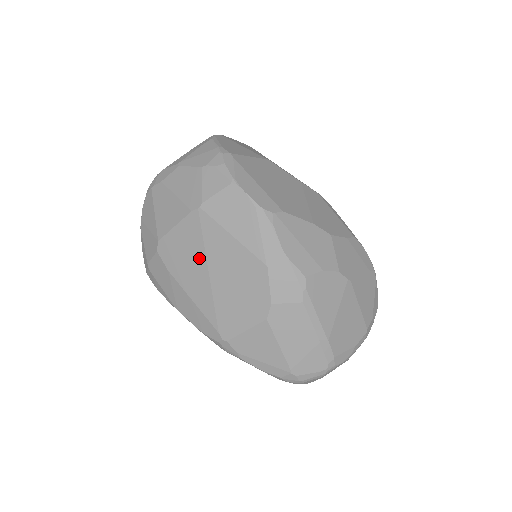
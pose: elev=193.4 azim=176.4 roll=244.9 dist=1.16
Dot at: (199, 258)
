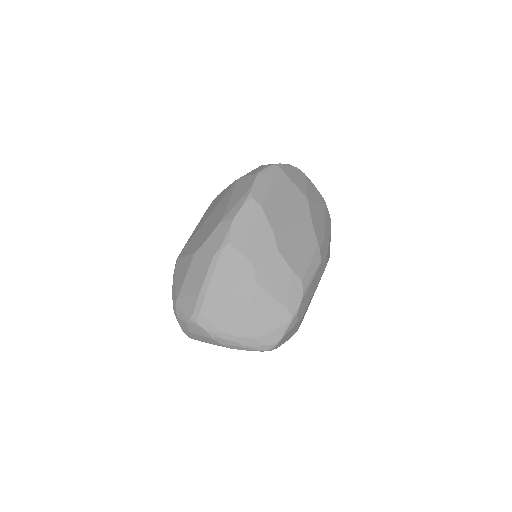
Dot at: (214, 207)
